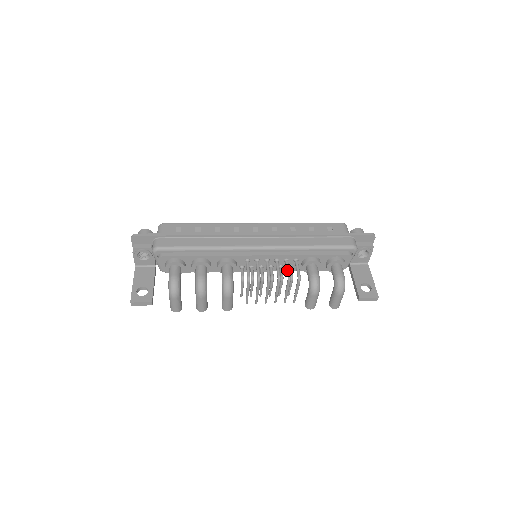
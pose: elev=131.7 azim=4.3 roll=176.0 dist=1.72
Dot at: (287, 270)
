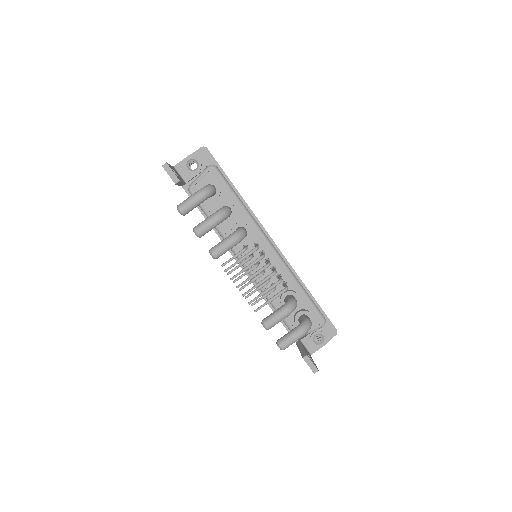
Dot at: occluded
